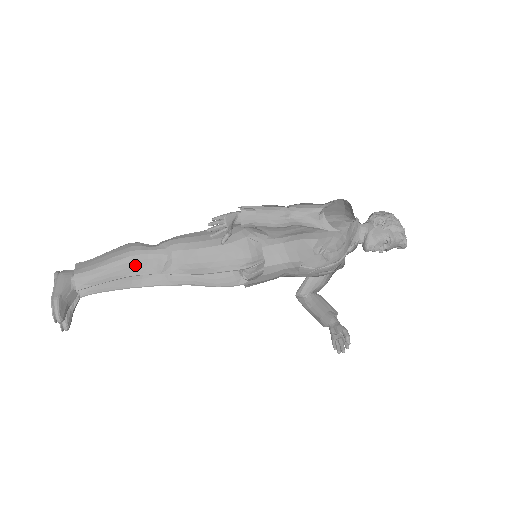
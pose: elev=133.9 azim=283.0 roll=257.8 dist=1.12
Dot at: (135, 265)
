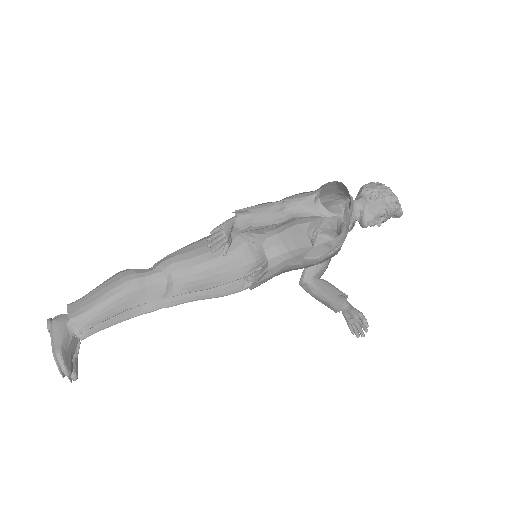
Dot at: (134, 295)
